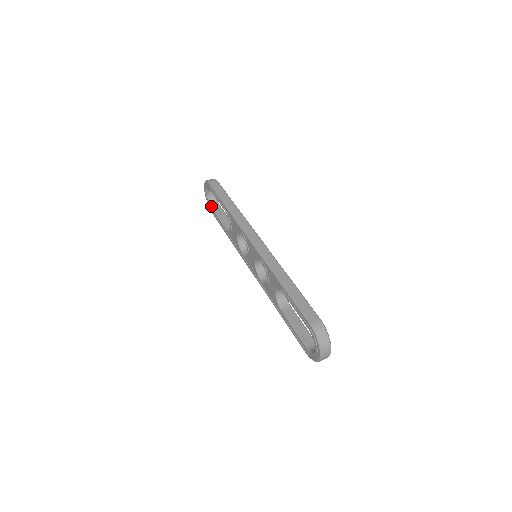
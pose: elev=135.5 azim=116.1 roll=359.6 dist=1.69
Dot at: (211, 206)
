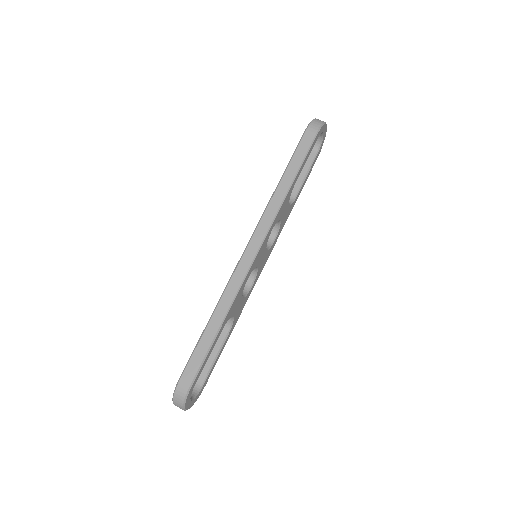
Dot at: occluded
